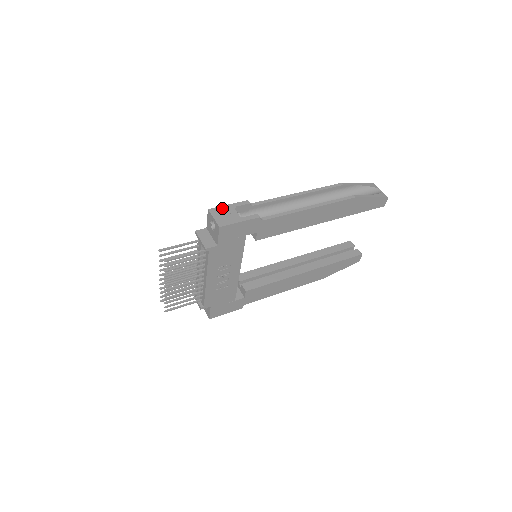
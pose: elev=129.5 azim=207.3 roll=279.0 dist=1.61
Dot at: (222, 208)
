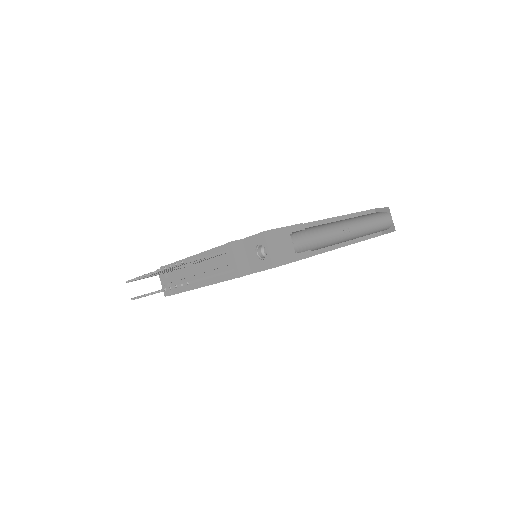
Dot at: (279, 232)
